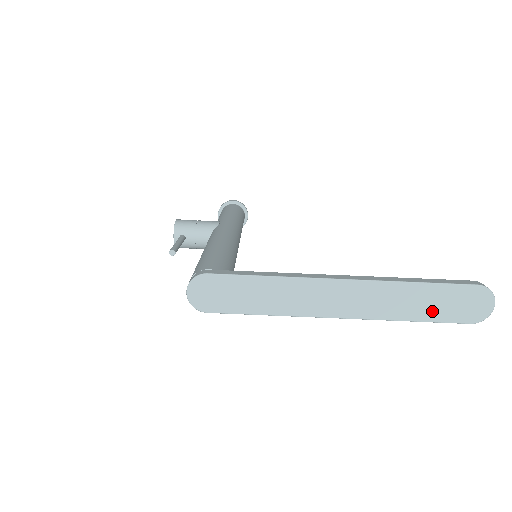
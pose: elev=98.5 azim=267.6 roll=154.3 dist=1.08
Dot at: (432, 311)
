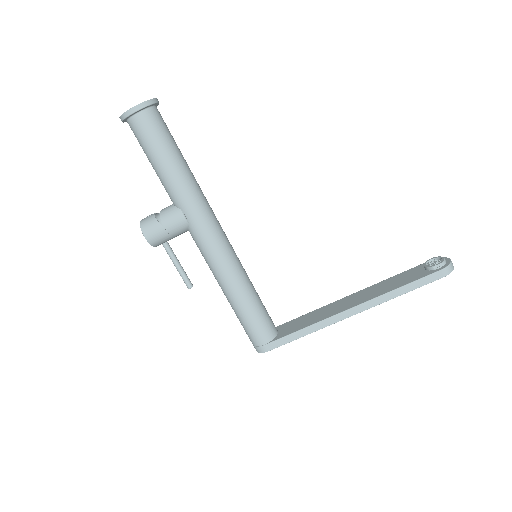
Dot at: occluded
